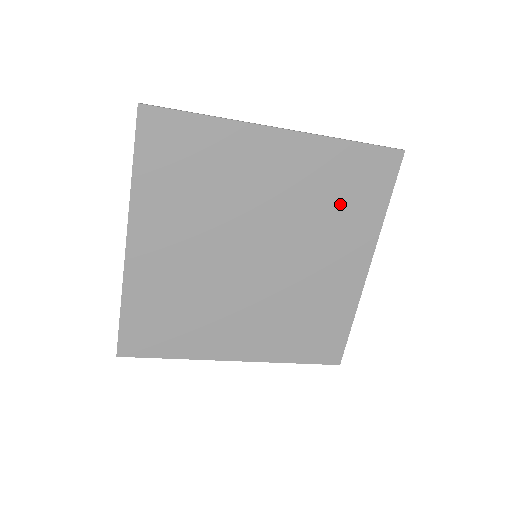
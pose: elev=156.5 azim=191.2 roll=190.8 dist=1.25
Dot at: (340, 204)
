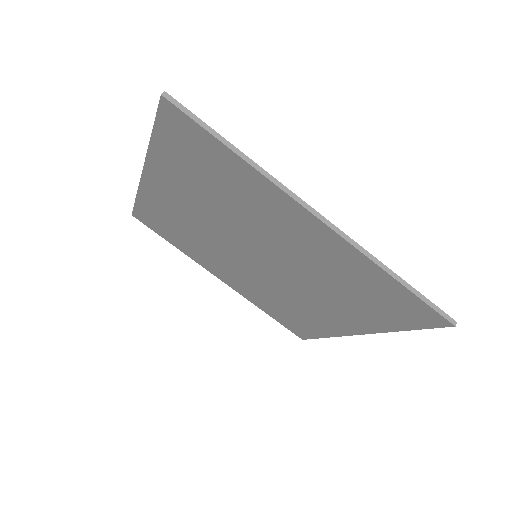
Dot at: (353, 295)
